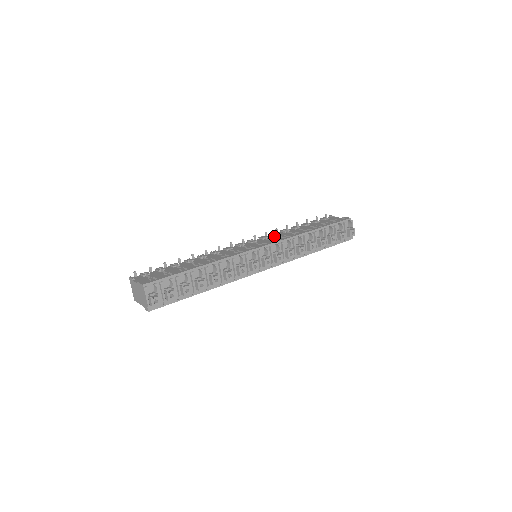
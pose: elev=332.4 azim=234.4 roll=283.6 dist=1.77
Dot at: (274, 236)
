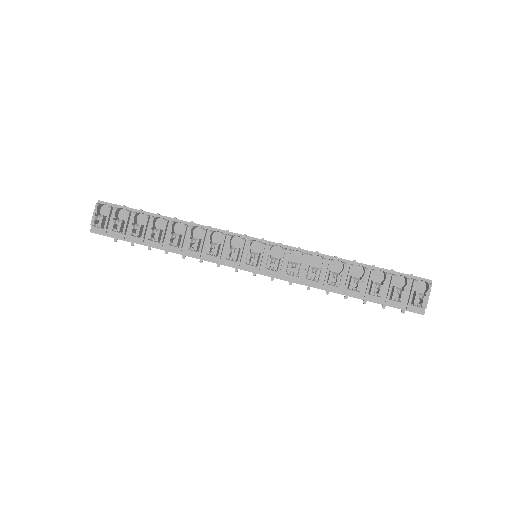
Dot at: occluded
